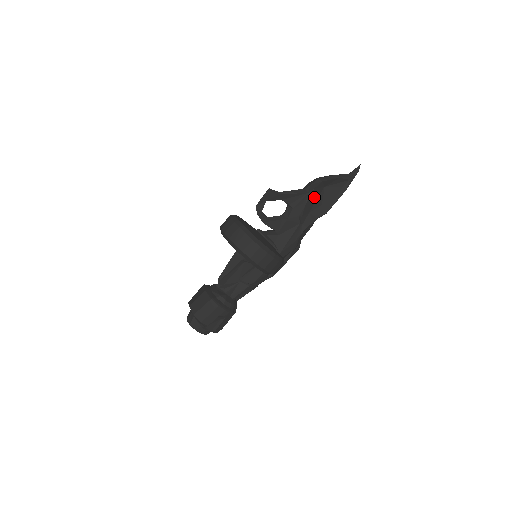
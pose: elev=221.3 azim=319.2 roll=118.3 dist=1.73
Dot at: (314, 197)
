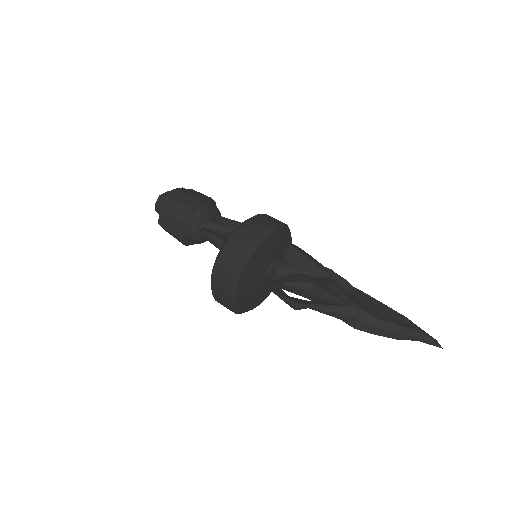
Dot at: occluded
